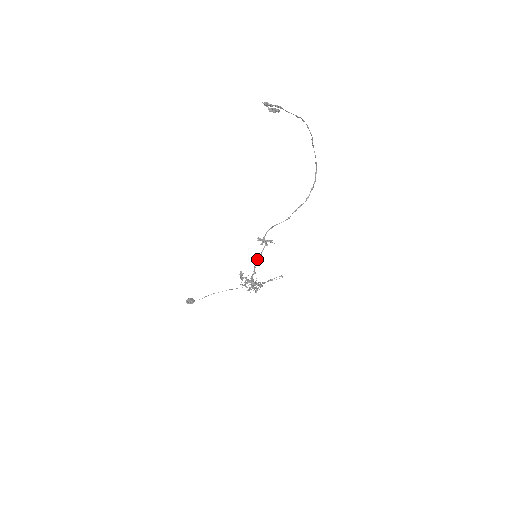
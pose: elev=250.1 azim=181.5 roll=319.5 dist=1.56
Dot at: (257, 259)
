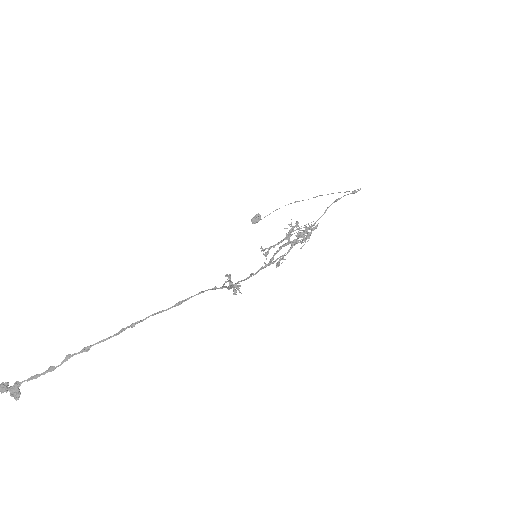
Dot at: (250, 274)
